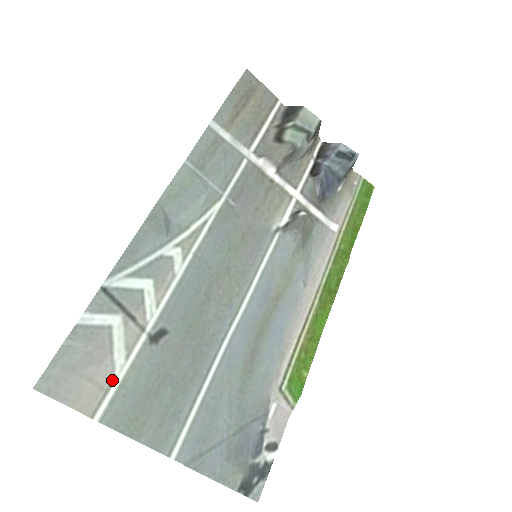
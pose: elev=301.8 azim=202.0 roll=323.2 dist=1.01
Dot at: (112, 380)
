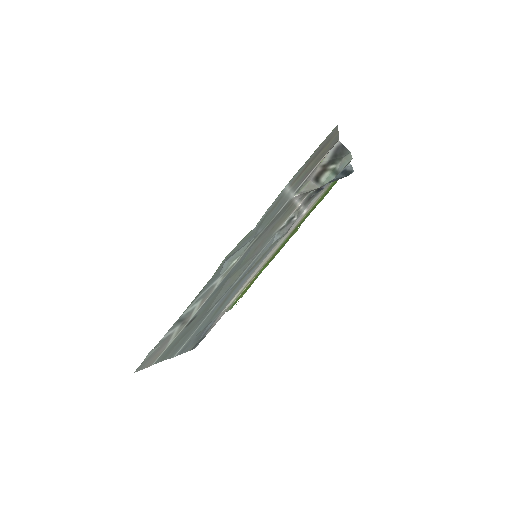
Dot at: (164, 349)
